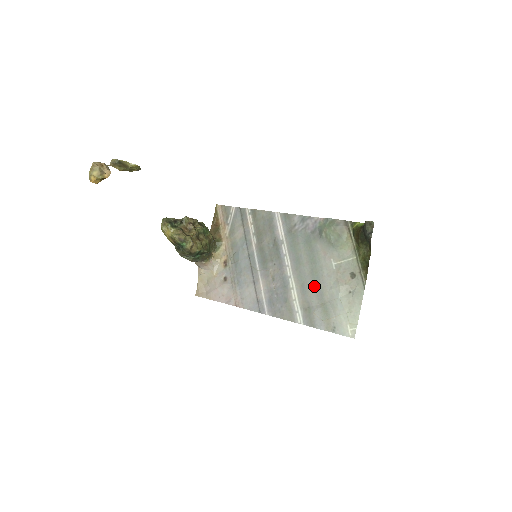
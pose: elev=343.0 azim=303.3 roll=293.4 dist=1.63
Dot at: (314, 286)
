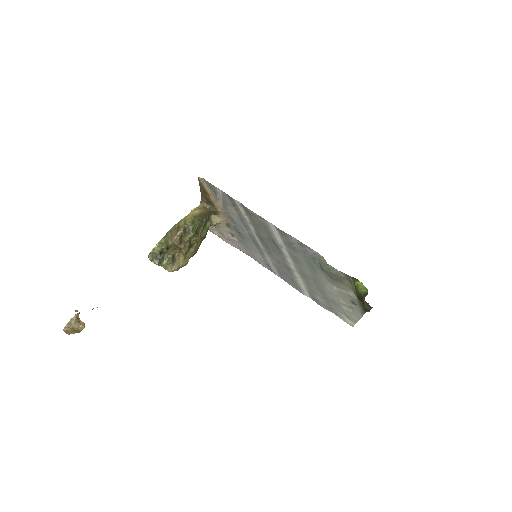
Dot at: (317, 288)
